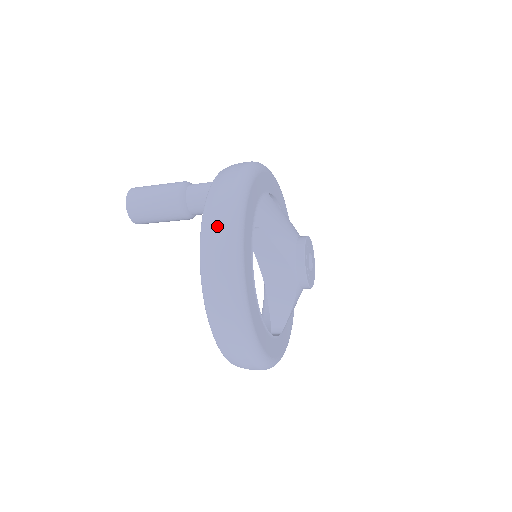
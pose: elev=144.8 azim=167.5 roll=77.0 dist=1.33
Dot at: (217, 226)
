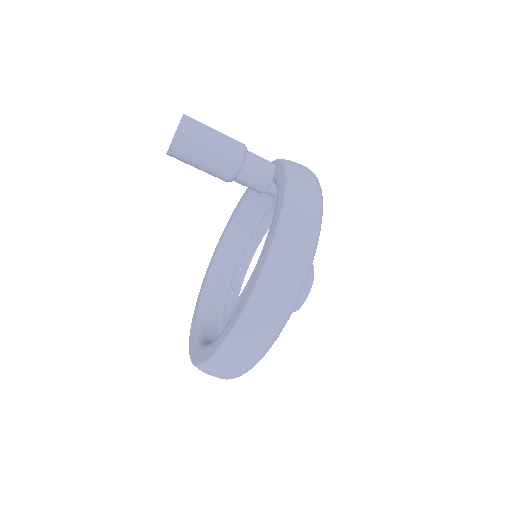
Dot at: (308, 185)
